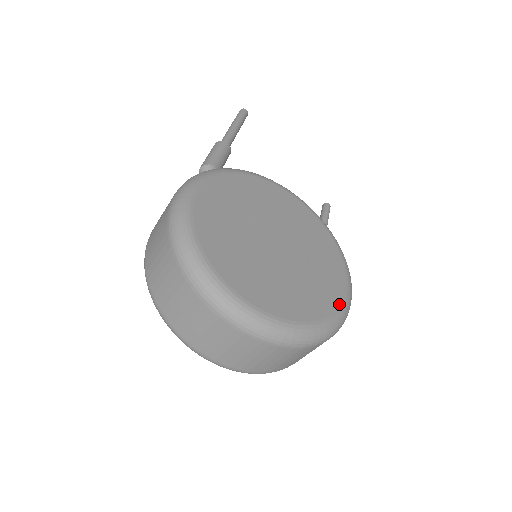
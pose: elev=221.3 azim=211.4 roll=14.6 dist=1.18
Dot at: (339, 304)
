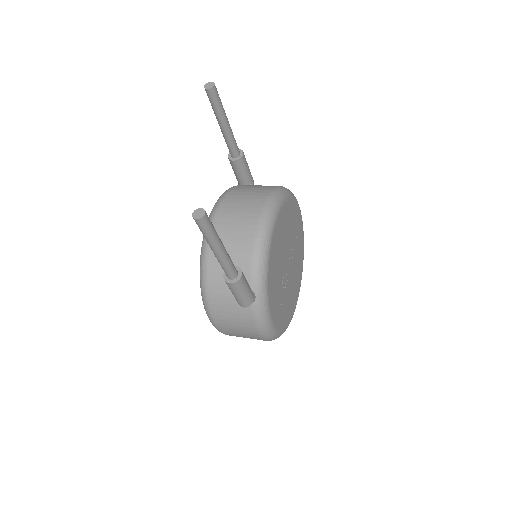
Dot at: occluded
